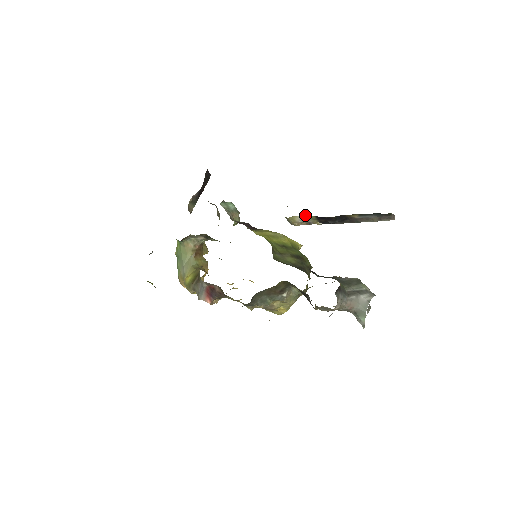
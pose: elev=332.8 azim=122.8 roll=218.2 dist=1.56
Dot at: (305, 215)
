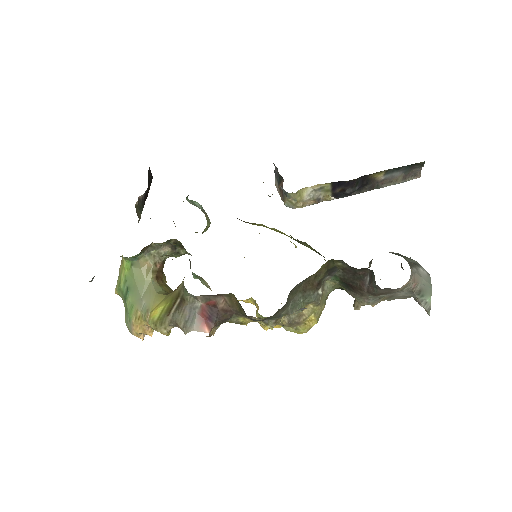
Dot at: (318, 184)
